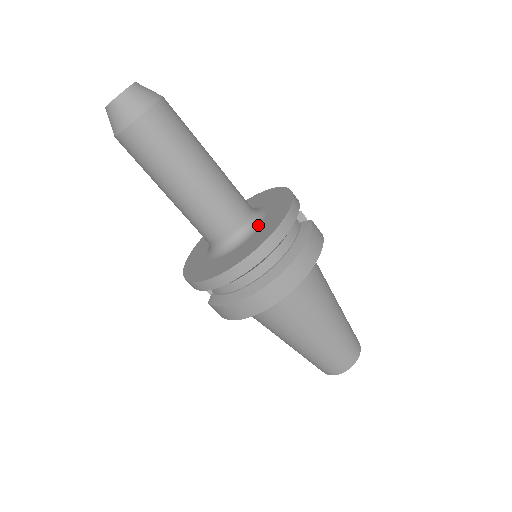
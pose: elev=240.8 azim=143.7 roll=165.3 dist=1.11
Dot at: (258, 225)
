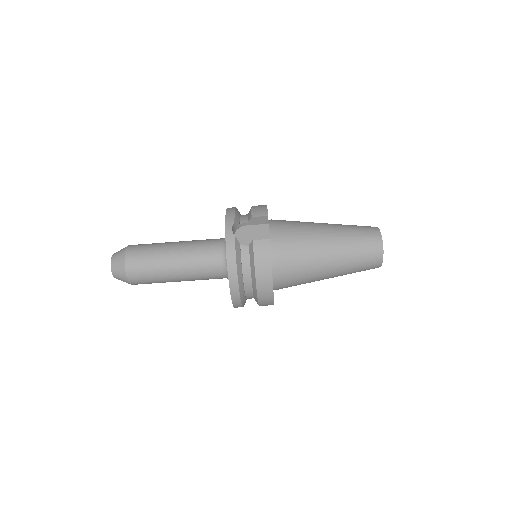
Dot at: occluded
